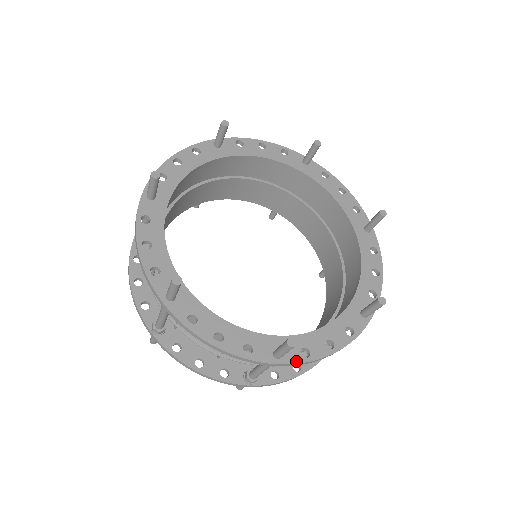
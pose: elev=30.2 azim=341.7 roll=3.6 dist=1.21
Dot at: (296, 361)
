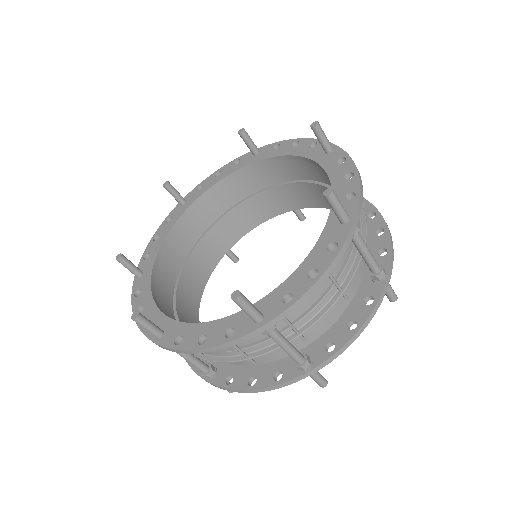
Dot at: (279, 312)
